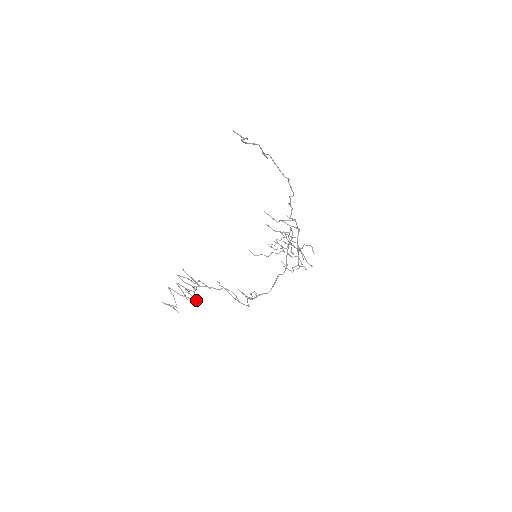
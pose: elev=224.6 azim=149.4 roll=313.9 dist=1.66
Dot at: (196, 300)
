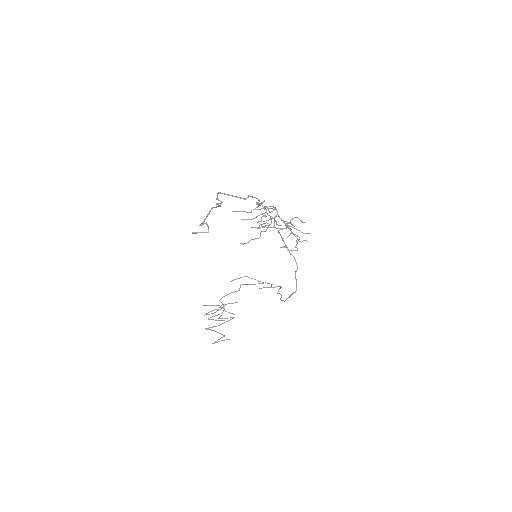
Dot at: (233, 318)
